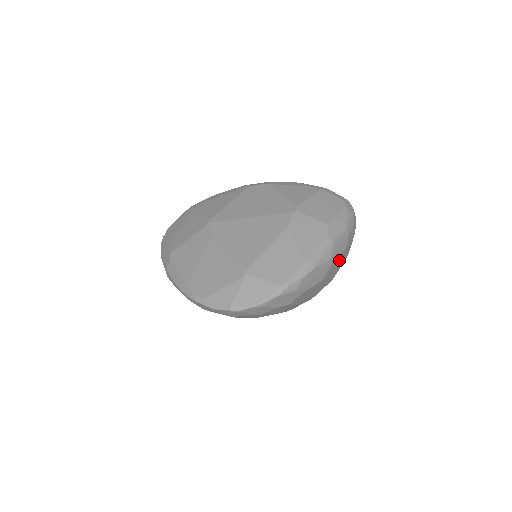
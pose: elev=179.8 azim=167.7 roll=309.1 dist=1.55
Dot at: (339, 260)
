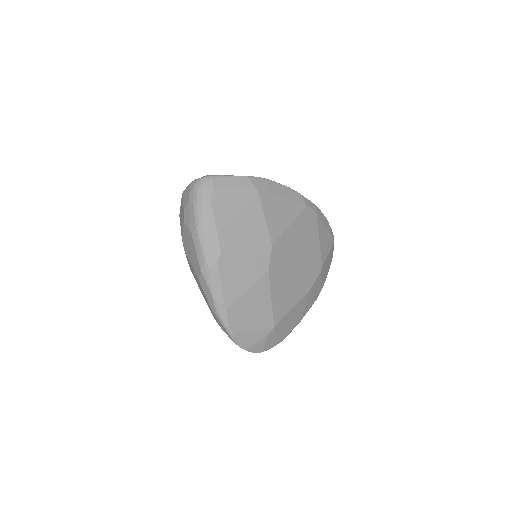
Dot at: occluded
